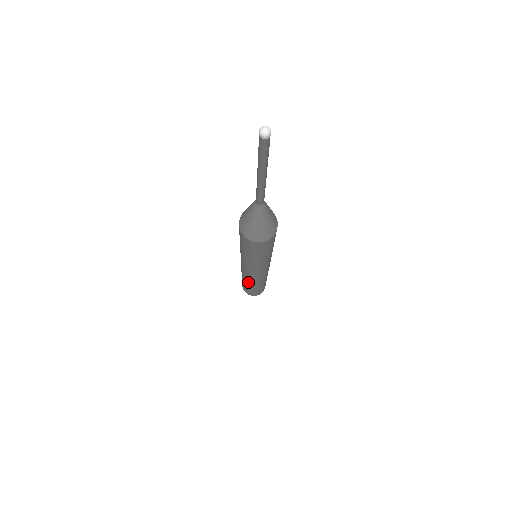
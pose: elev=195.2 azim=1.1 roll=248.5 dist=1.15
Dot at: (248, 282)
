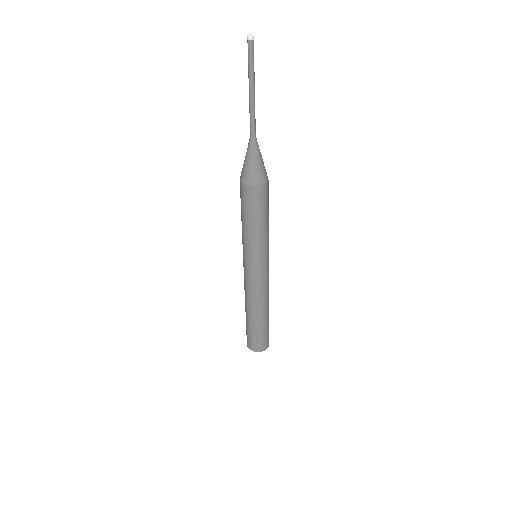
Dot at: (250, 306)
